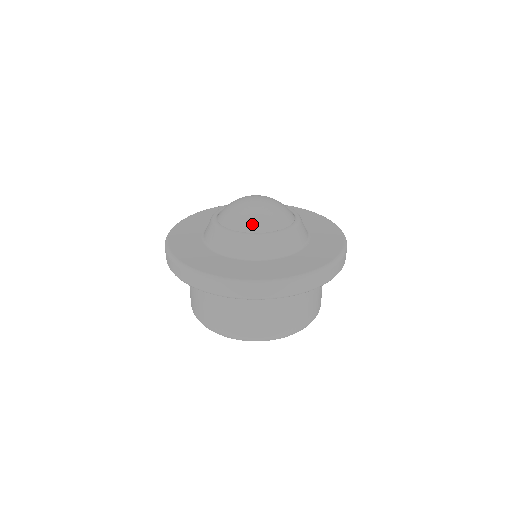
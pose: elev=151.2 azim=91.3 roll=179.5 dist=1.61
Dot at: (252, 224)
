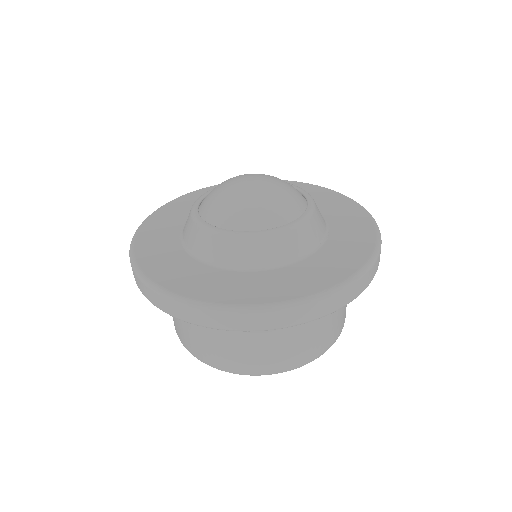
Dot at: (253, 218)
